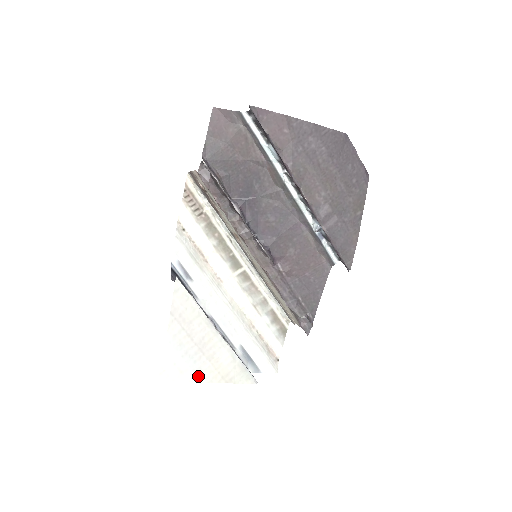
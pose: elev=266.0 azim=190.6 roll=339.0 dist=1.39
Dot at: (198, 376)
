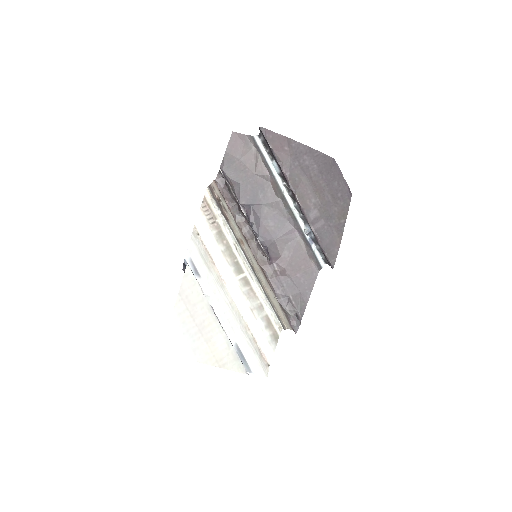
Dot at: (195, 355)
